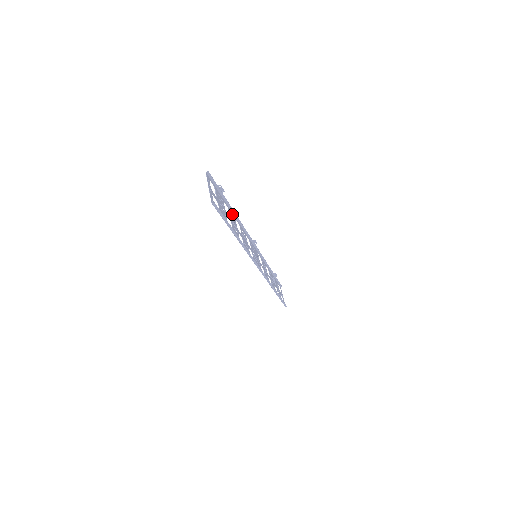
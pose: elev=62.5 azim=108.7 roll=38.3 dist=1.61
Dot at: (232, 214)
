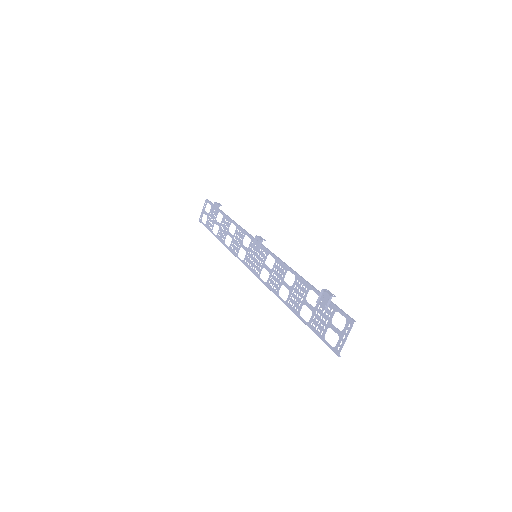
Dot at: (302, 282)
